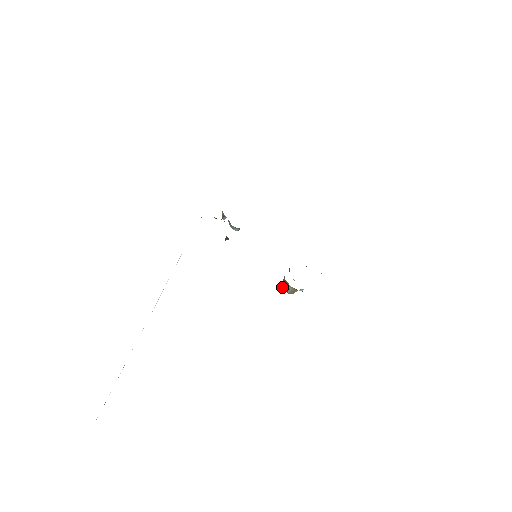
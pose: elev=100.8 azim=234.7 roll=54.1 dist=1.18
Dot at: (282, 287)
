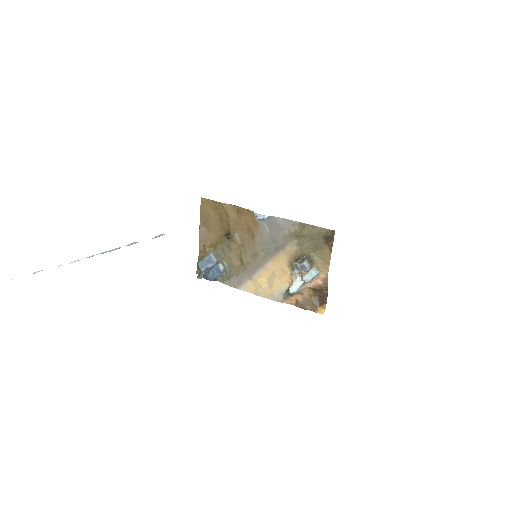
Dot at: (294, 263)
